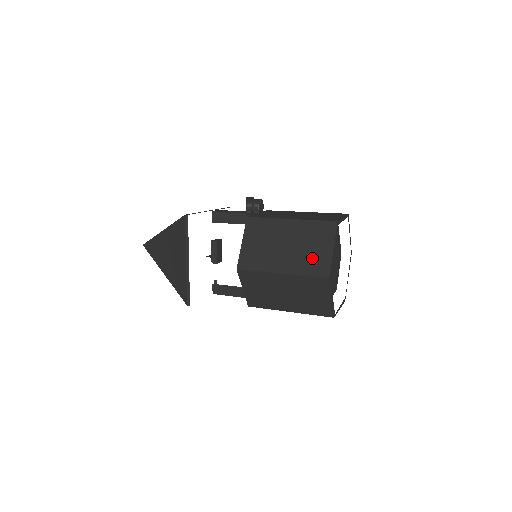
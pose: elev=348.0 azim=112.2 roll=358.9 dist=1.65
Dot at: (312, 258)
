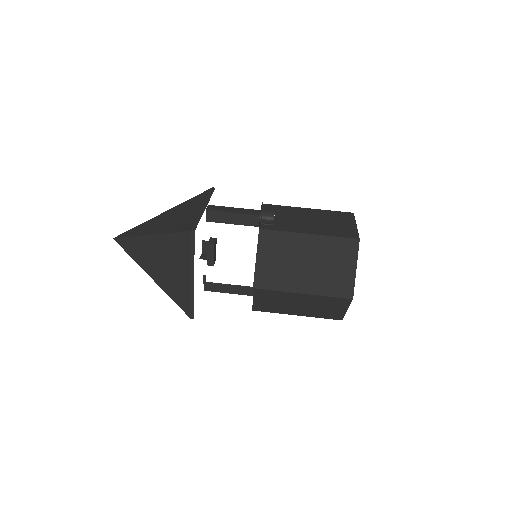
Dot at: (335, 278)
